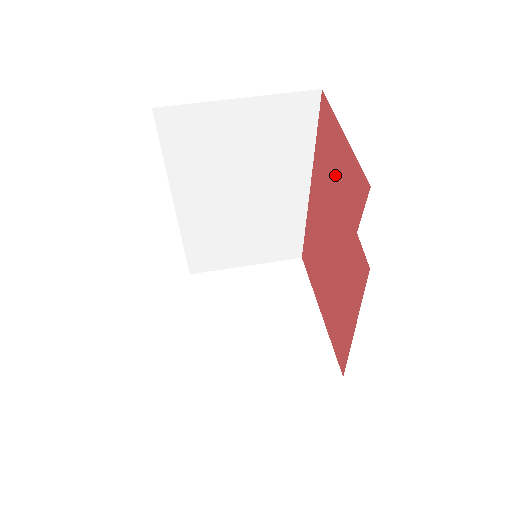
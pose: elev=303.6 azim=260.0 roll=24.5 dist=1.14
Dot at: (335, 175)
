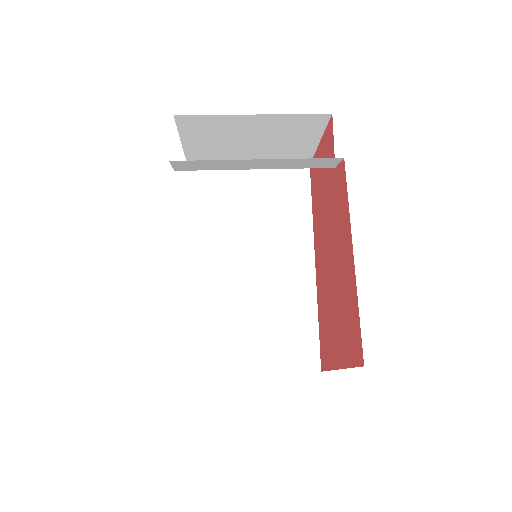
Dot at: (321, 184)
